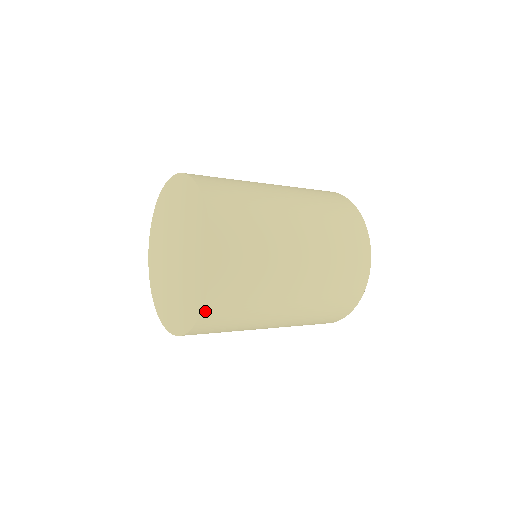
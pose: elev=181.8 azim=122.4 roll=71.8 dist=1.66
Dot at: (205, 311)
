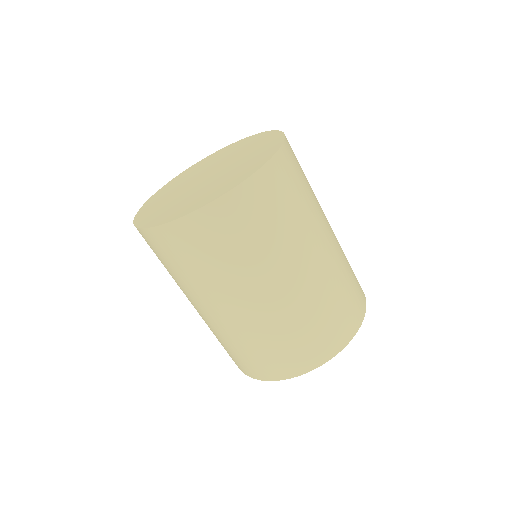
Dot at: (230, 196)
